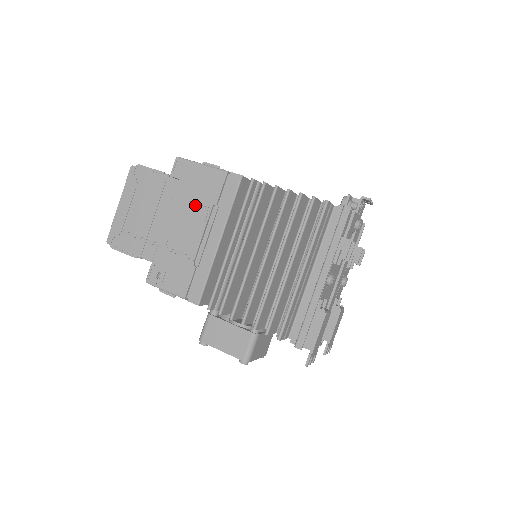
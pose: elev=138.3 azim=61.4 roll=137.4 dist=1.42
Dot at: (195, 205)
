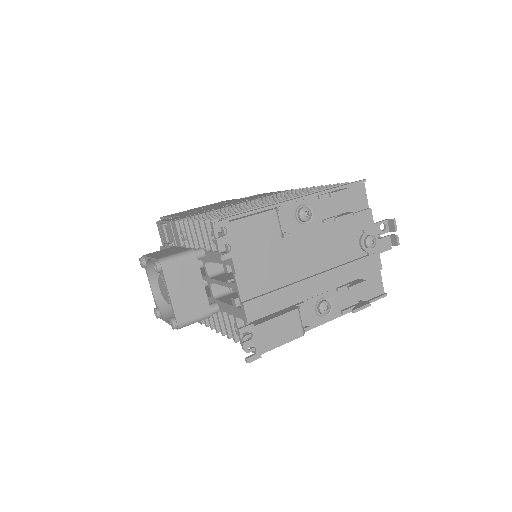
Dot at: occluded
